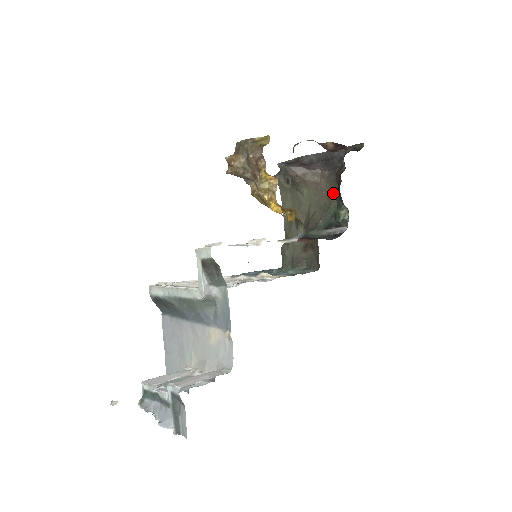
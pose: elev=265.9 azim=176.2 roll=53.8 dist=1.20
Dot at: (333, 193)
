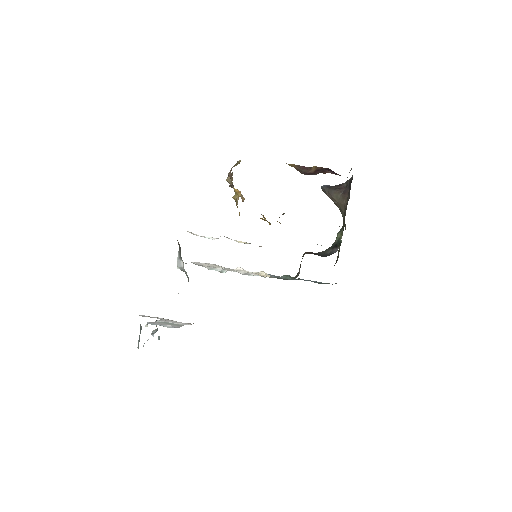
Dot at: occluded
